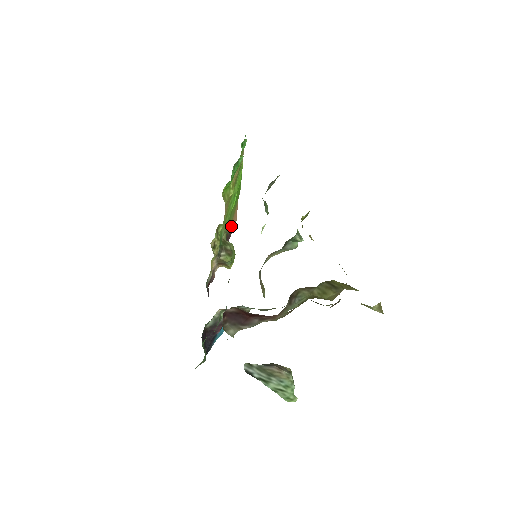
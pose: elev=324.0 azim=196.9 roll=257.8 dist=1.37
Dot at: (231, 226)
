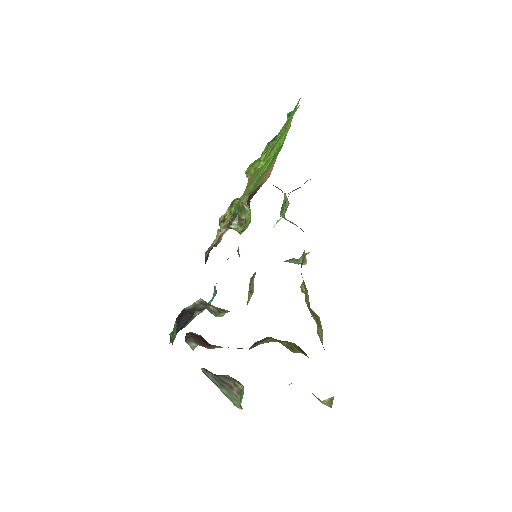
Dot at: (260, 183)
